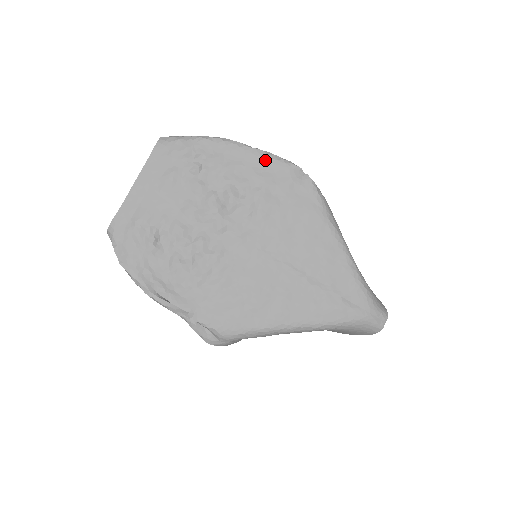
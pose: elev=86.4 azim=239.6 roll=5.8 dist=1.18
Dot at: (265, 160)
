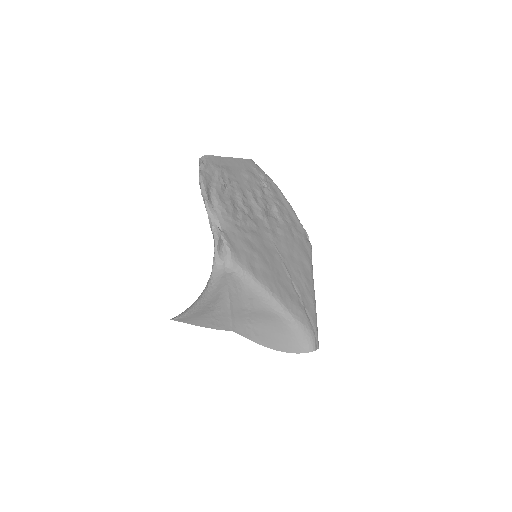
Dot at: (295, 217)
